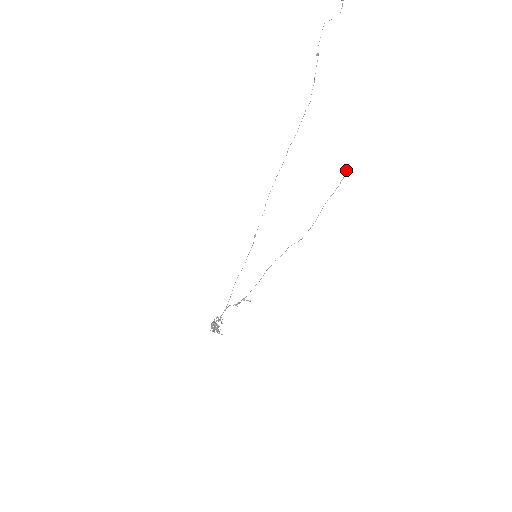
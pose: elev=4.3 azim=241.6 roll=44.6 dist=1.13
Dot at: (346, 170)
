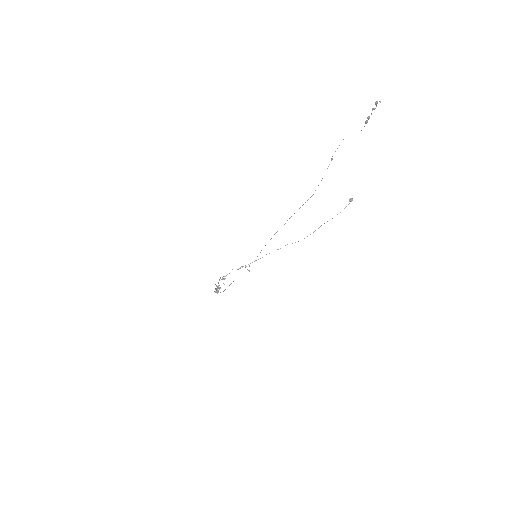
Dot at: (351, 200)
